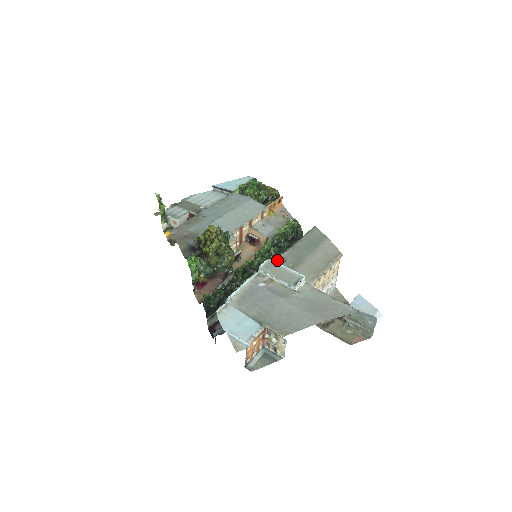
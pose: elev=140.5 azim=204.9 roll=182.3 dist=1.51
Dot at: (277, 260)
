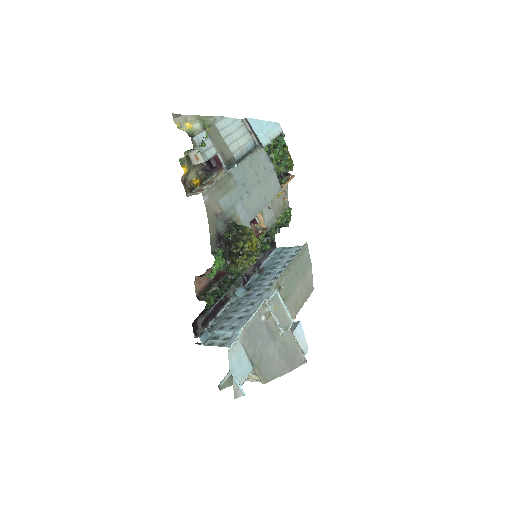
Dot at: (277, 285)
